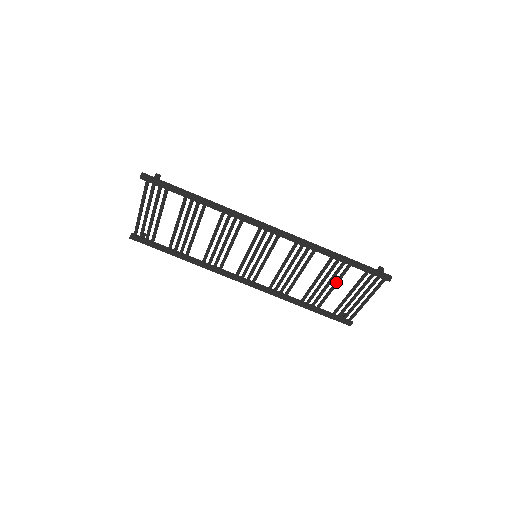
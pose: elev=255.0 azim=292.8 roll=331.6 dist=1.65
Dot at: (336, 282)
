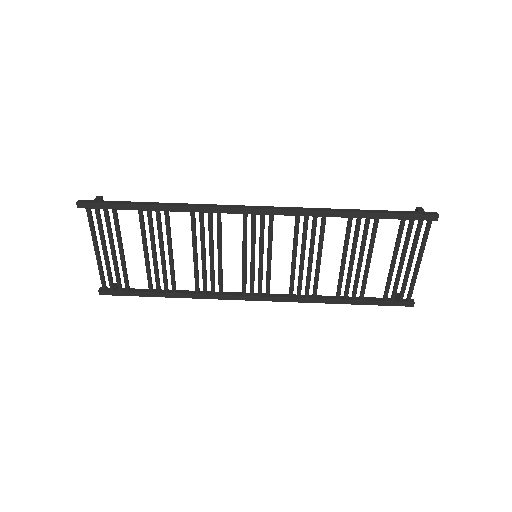
Dot at: (369, 250)
